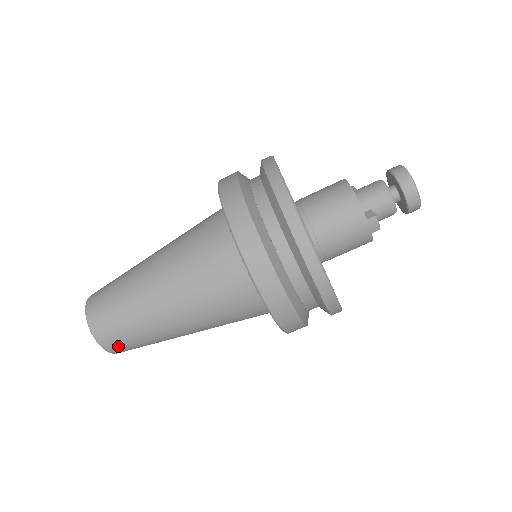
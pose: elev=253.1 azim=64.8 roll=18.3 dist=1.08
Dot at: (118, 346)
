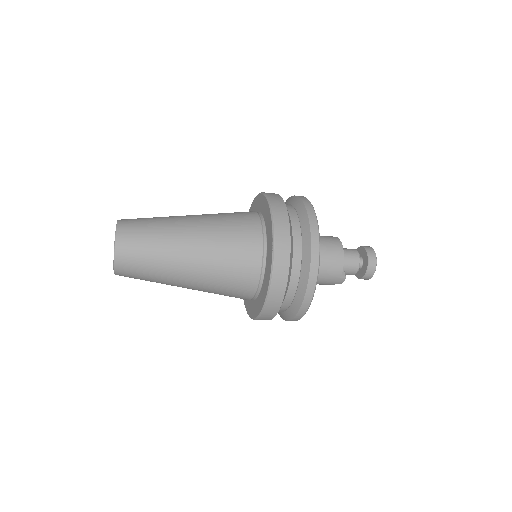
Dot at: (127, 275)
